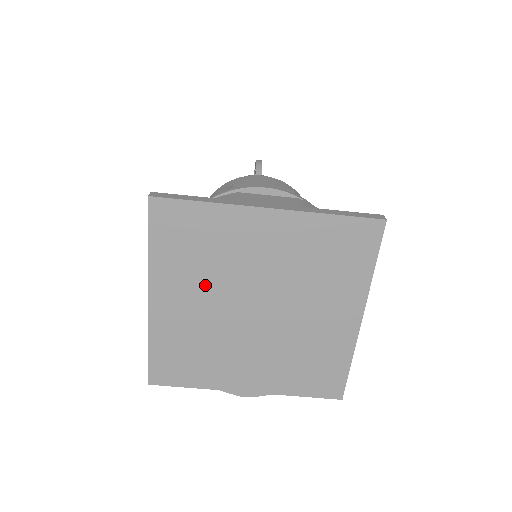
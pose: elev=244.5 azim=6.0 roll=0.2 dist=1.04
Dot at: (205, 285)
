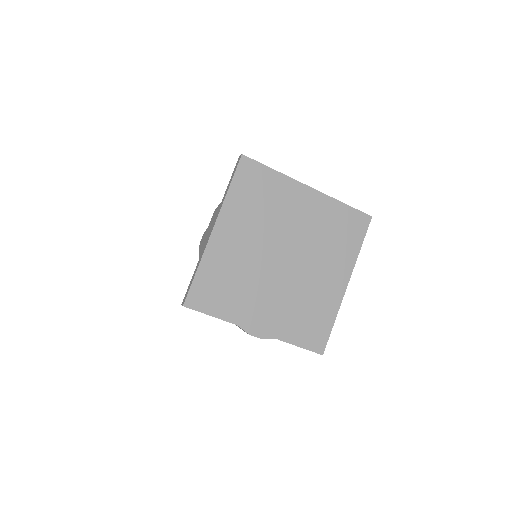
Dot at: (256, 229)
